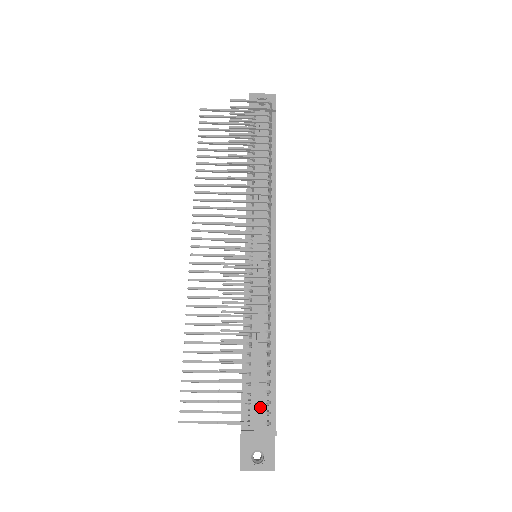
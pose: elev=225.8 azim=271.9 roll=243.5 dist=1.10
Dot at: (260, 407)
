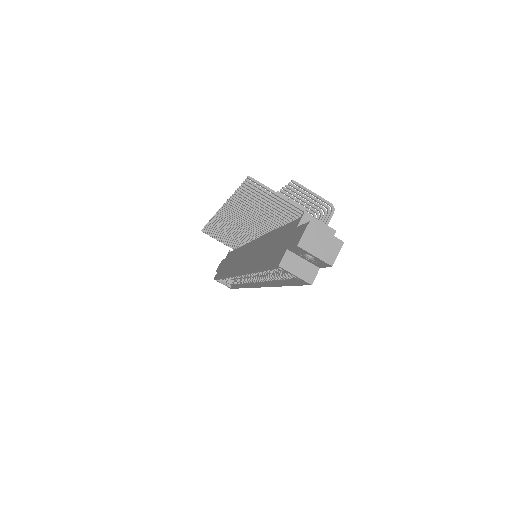
Dot at: occluded
